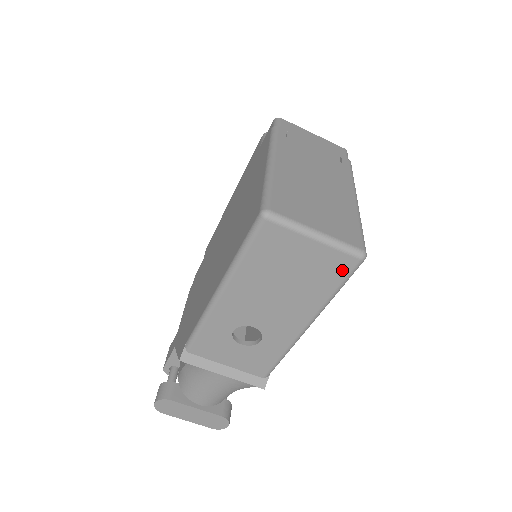
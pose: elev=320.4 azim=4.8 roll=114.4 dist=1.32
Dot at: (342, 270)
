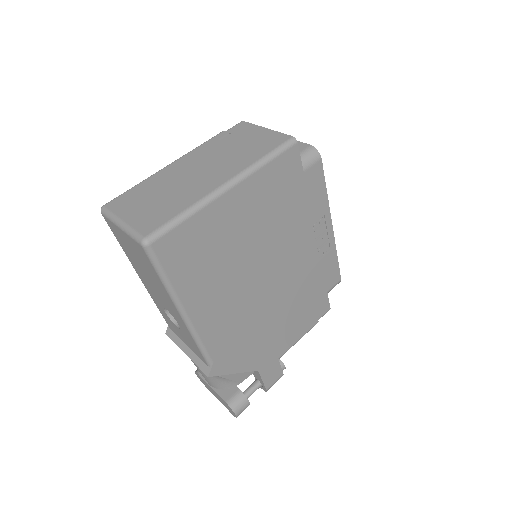
Dot at: (146, 257)
